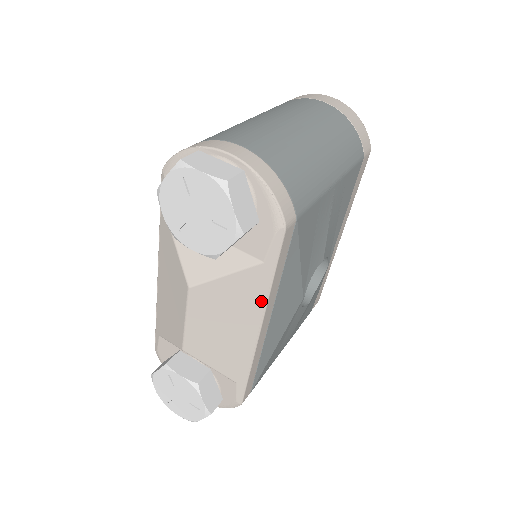
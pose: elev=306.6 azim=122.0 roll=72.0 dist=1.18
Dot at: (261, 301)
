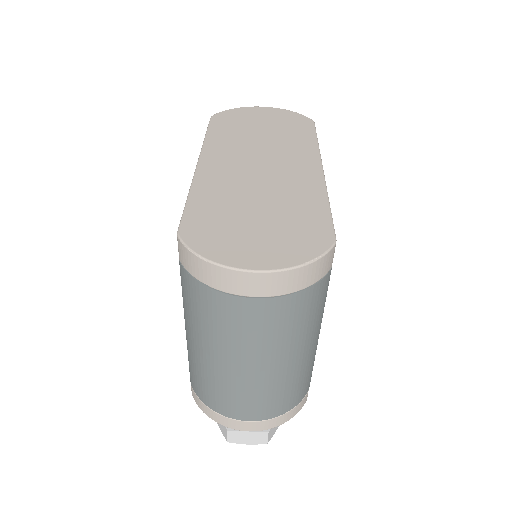
Dot at: occluded
